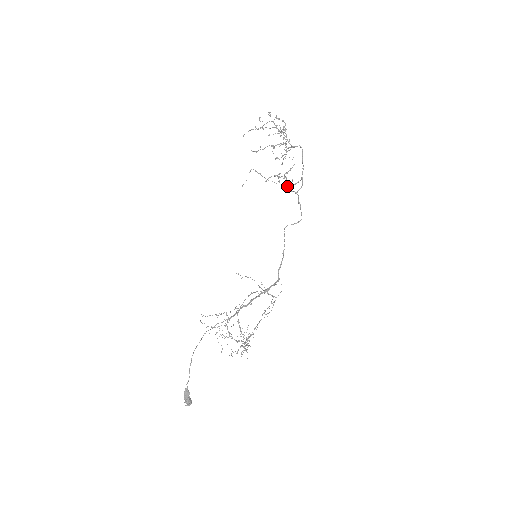
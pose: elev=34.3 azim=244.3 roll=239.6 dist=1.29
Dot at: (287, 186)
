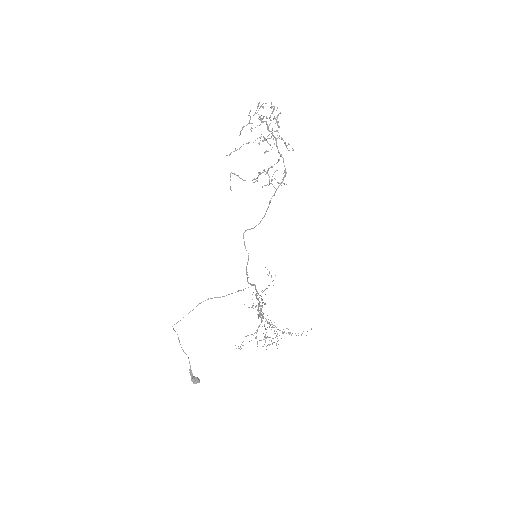
Dot at: (269, 182)
